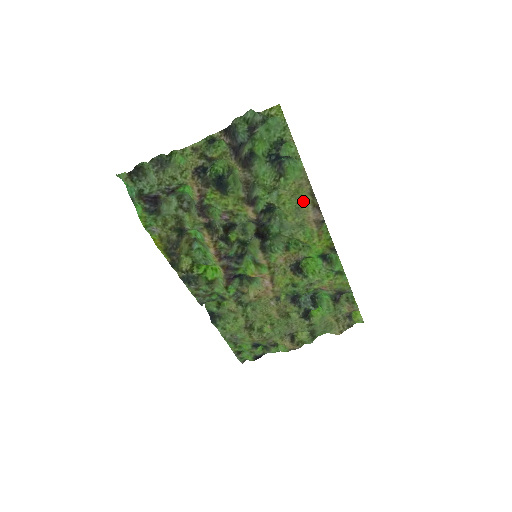
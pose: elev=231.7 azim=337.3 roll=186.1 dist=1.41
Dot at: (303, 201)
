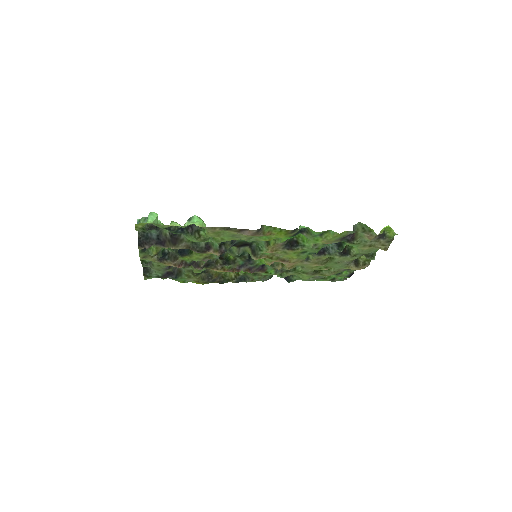
Dot at: (229, 233)
